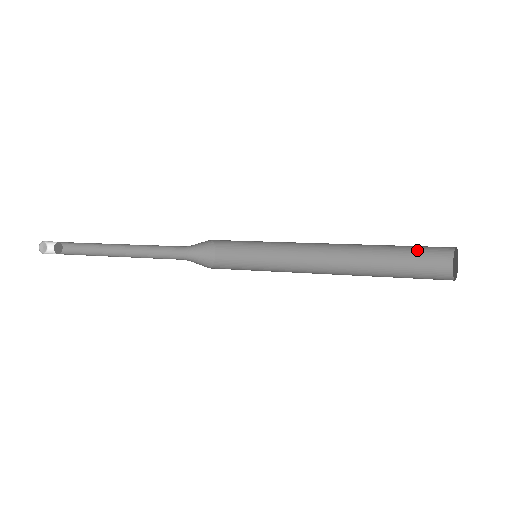
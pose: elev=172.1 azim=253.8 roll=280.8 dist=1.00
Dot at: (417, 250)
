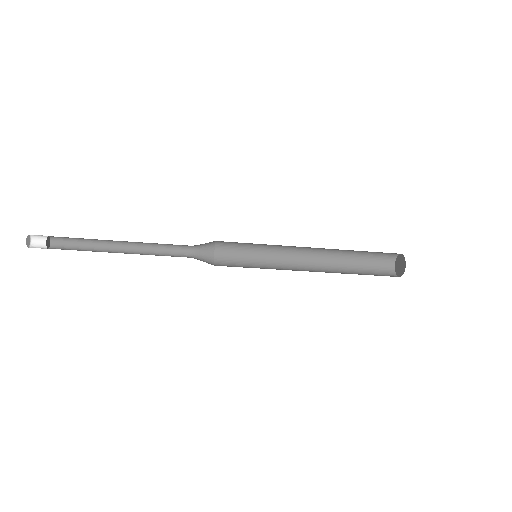
Dot at: (371, 268)
